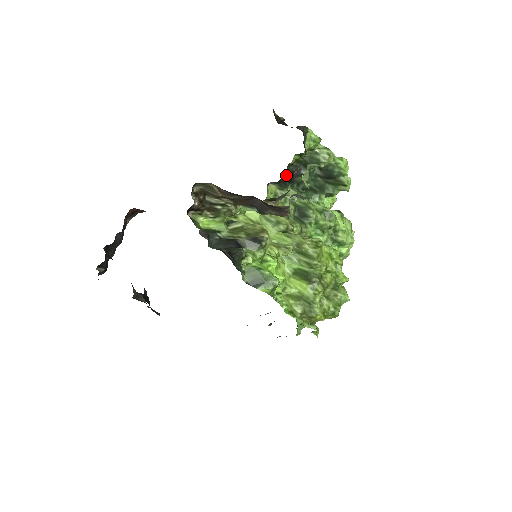
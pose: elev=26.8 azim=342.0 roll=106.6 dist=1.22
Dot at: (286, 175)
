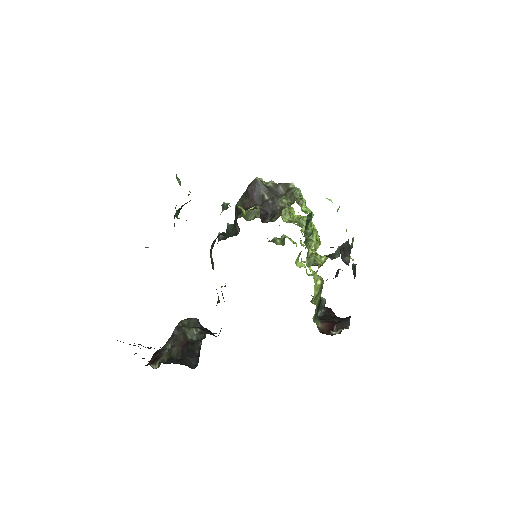
Dot at: occluded
